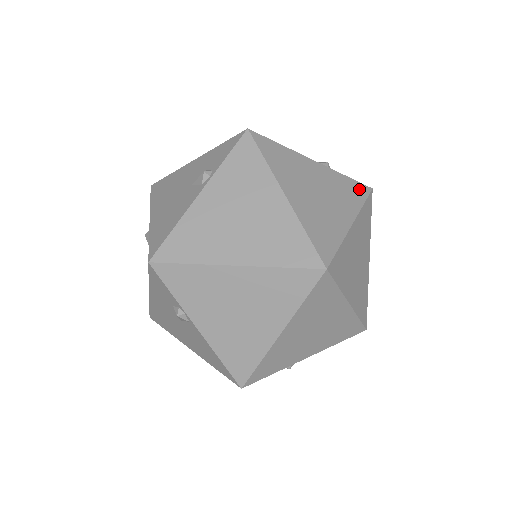
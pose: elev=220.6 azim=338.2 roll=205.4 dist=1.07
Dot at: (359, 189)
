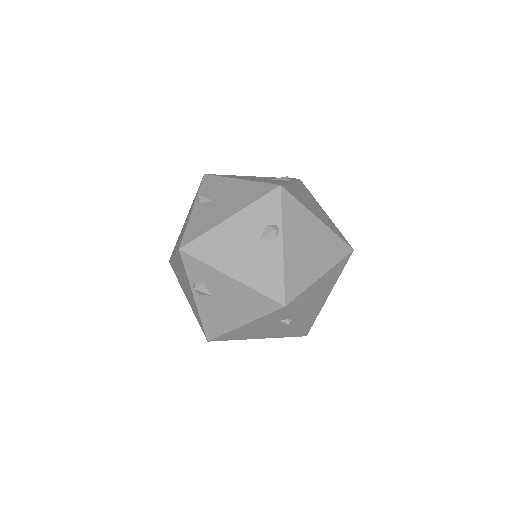
Dot at: (303, 185)
